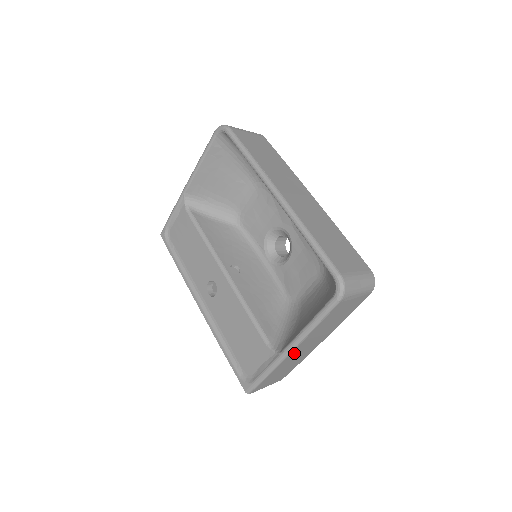
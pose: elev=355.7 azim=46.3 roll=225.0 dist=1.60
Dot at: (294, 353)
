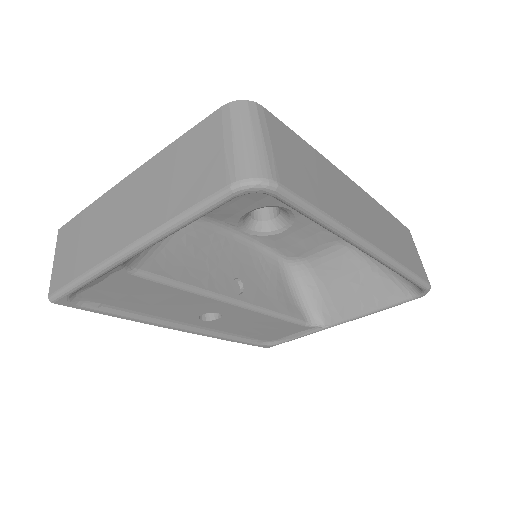
Dot at: occluded
